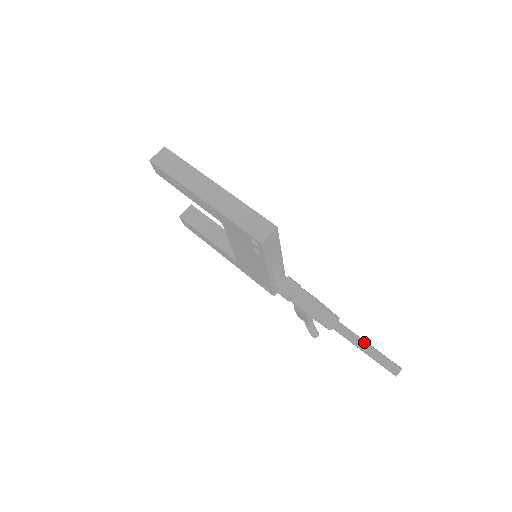
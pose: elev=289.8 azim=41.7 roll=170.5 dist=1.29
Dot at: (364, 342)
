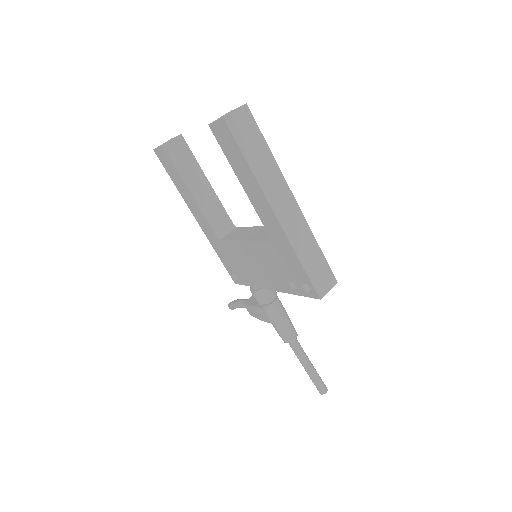
Dot at: (310, 362)
